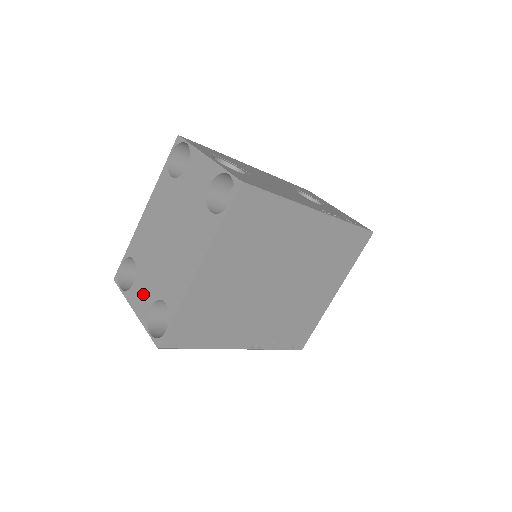
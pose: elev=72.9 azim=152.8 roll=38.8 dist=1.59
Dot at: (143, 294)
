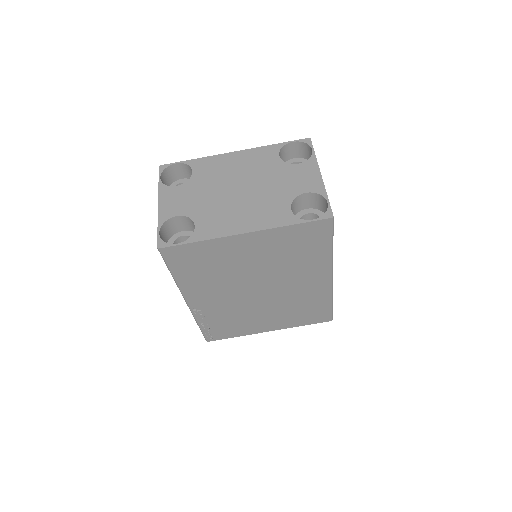
Dot at: (179, 201)
